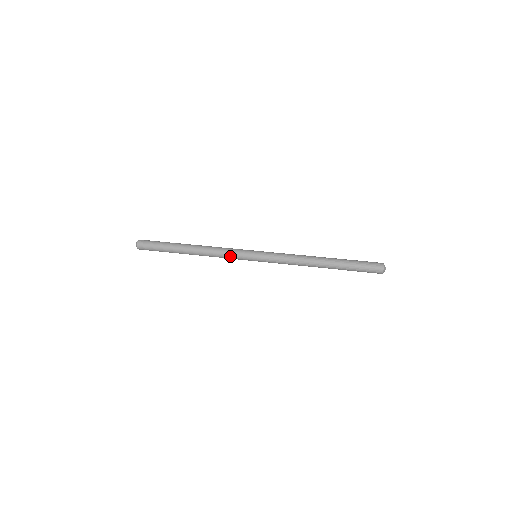
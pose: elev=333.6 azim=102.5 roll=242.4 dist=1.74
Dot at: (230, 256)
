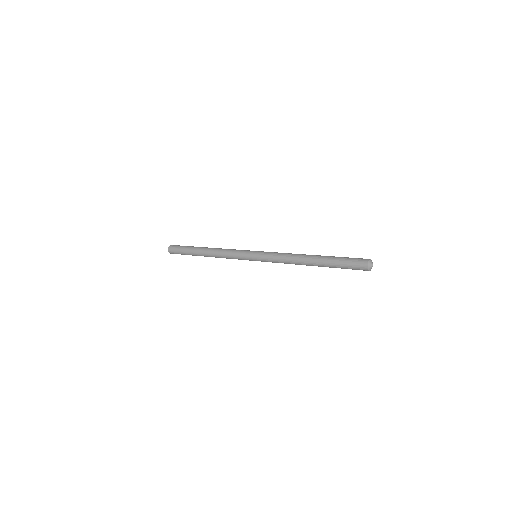
Dot at: (234, 256)
